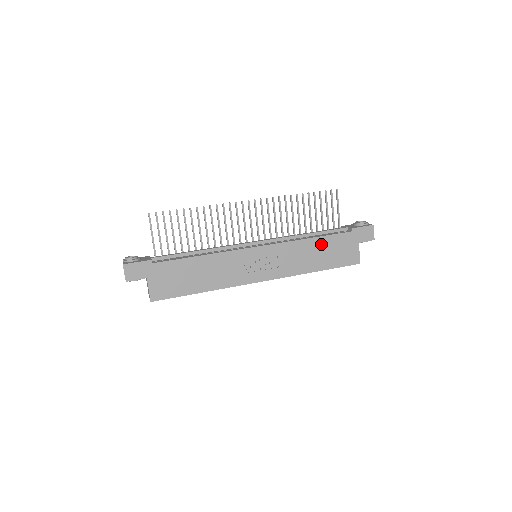
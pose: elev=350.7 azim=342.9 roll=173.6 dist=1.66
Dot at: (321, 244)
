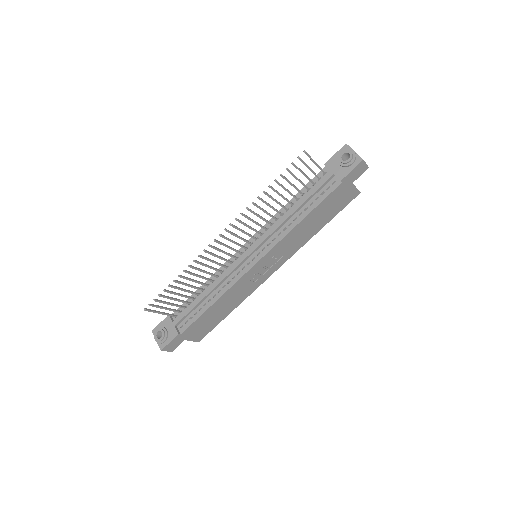
Dot at: (314, 215)
